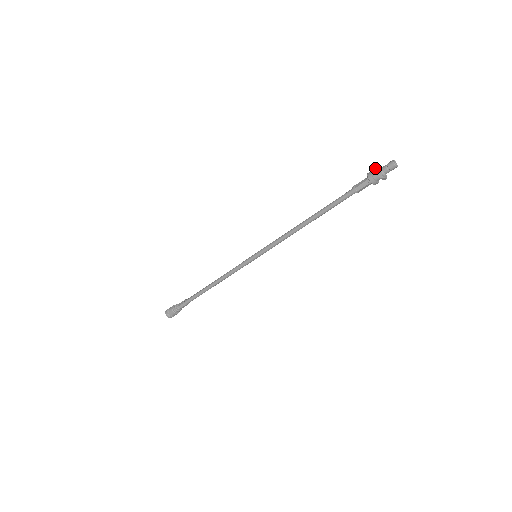
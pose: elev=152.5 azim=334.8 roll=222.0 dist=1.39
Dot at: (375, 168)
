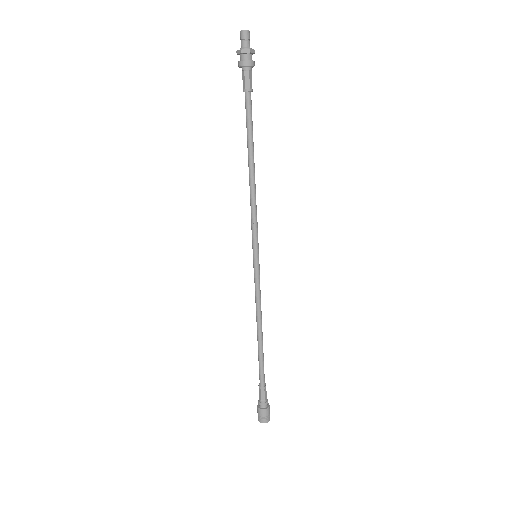
Dot at: (237, 54)
